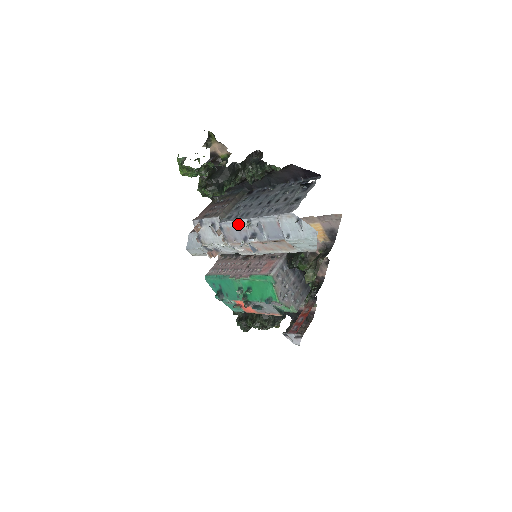
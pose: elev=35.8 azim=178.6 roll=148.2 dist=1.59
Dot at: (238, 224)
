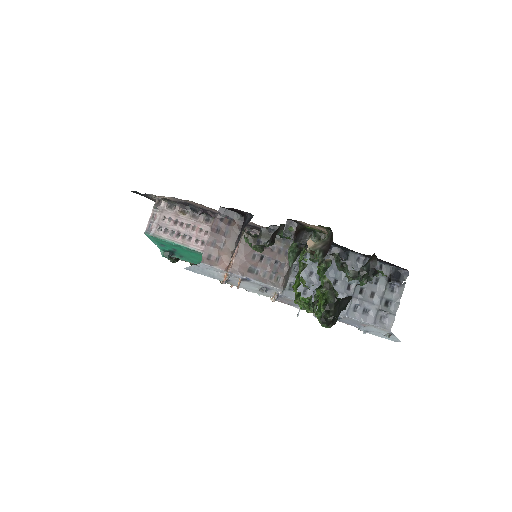
Dot at: occluded
